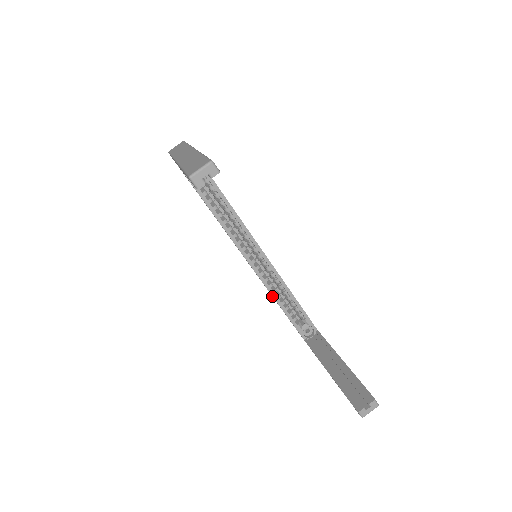
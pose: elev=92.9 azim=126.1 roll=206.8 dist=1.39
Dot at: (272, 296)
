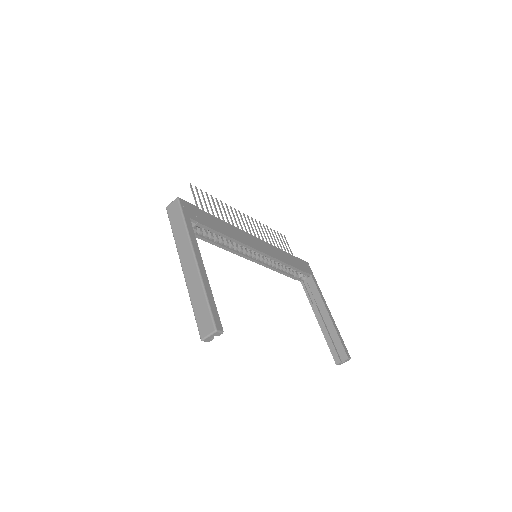
Dot at: occluded
